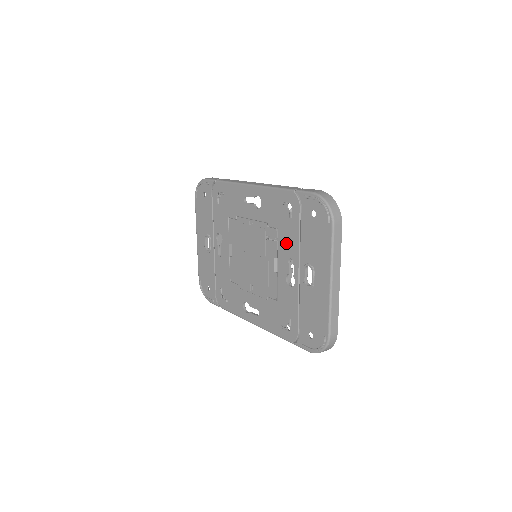
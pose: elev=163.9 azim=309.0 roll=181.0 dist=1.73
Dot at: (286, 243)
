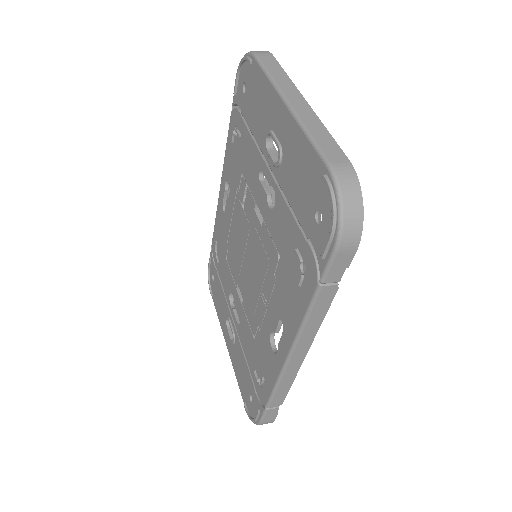
Dot at: (250, 168)
